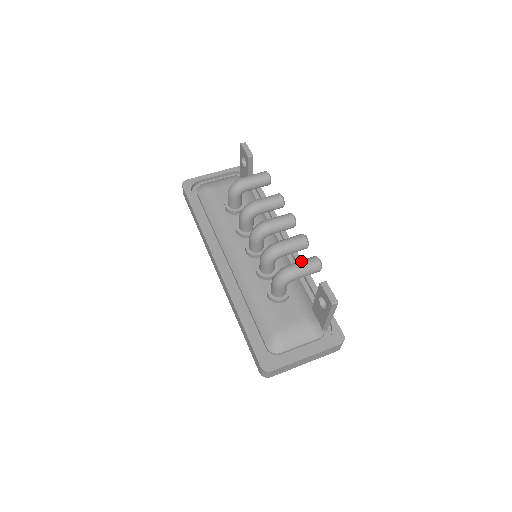
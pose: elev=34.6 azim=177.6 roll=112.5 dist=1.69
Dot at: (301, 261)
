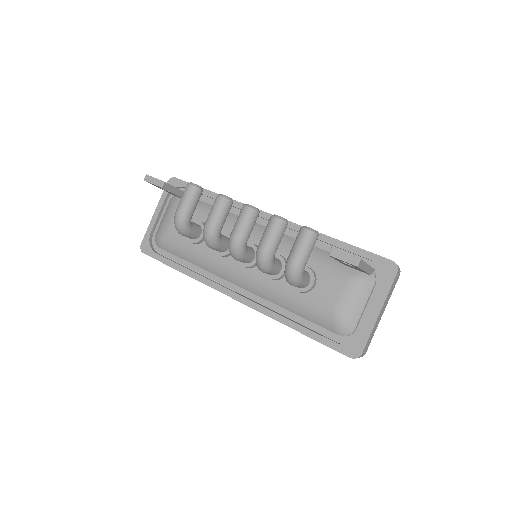
Dot at: (294, 246)
